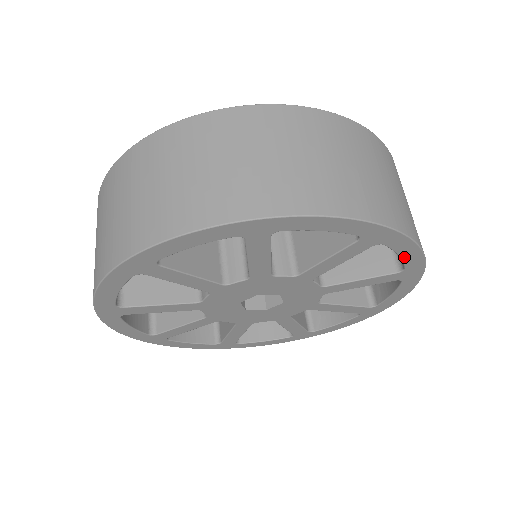
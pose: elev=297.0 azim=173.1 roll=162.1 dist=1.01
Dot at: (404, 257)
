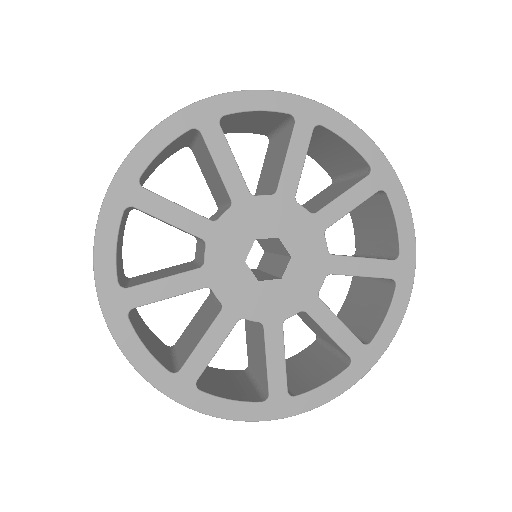
Dot at: (354, 144)
